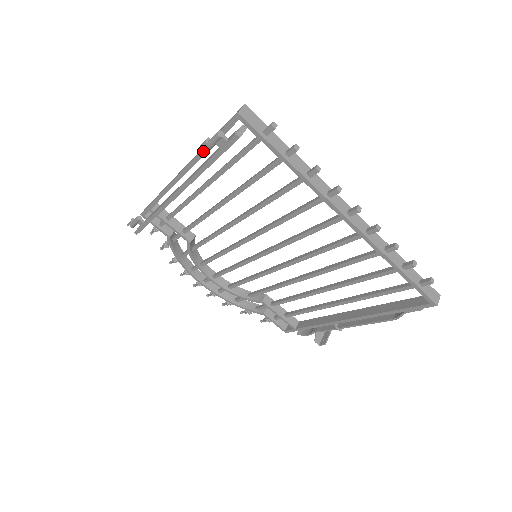
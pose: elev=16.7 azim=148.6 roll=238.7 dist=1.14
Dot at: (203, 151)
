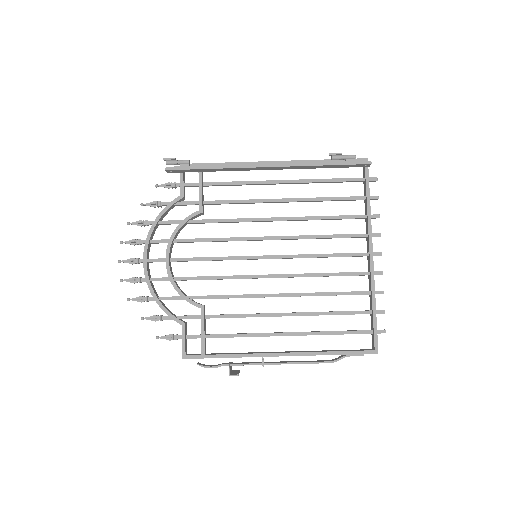
Dot at: (333, 156)
